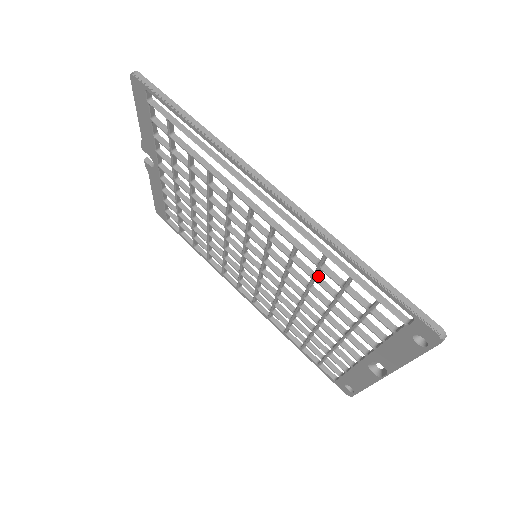
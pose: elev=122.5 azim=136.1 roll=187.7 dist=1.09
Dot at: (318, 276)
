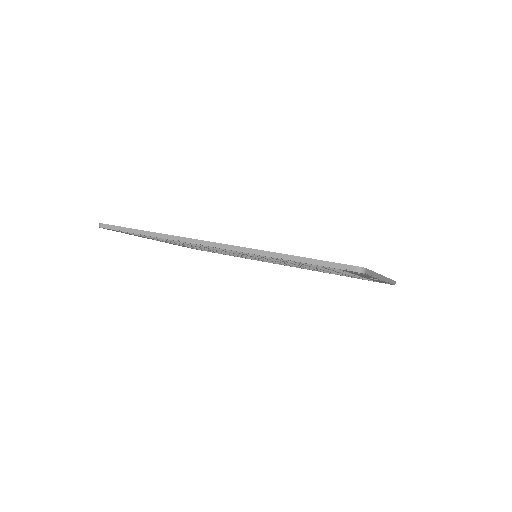
Dot at: occluded
